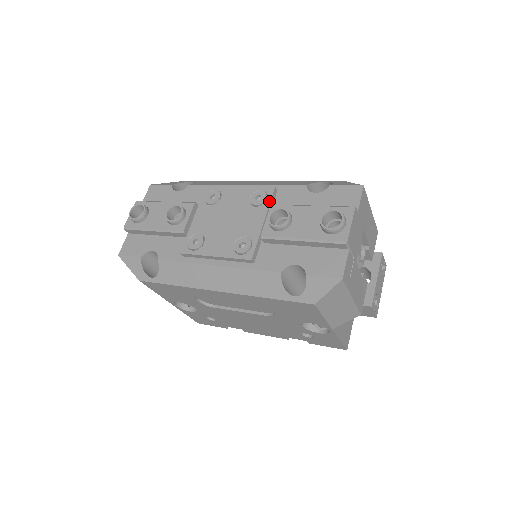
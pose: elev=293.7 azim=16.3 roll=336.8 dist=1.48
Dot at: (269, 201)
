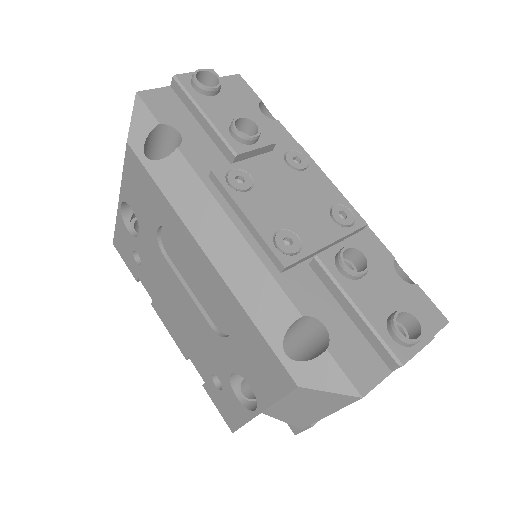
Dot at: (351, 231)
